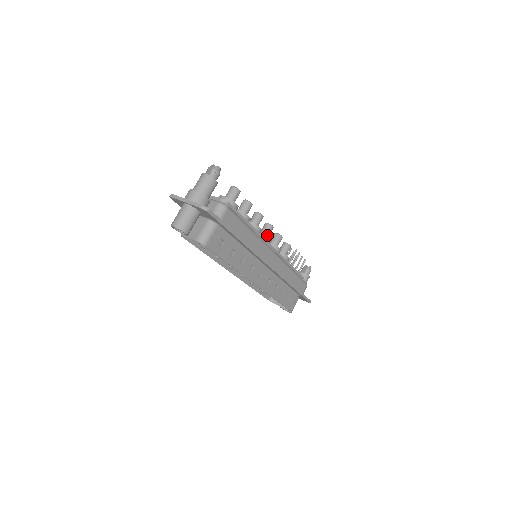
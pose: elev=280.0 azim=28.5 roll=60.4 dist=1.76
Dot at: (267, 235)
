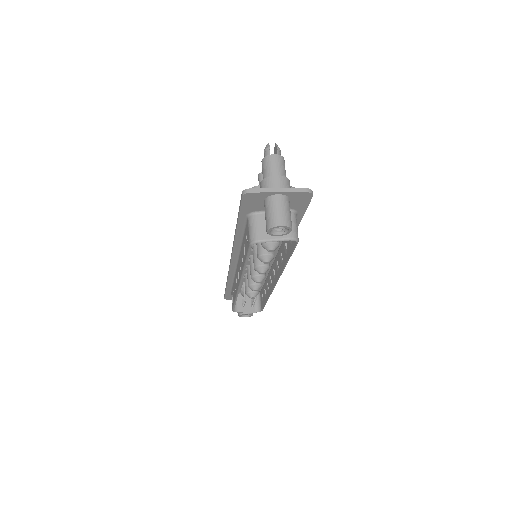
Dot at: occluded
